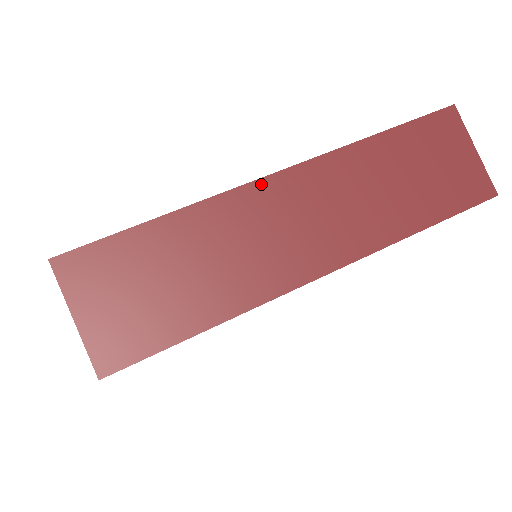
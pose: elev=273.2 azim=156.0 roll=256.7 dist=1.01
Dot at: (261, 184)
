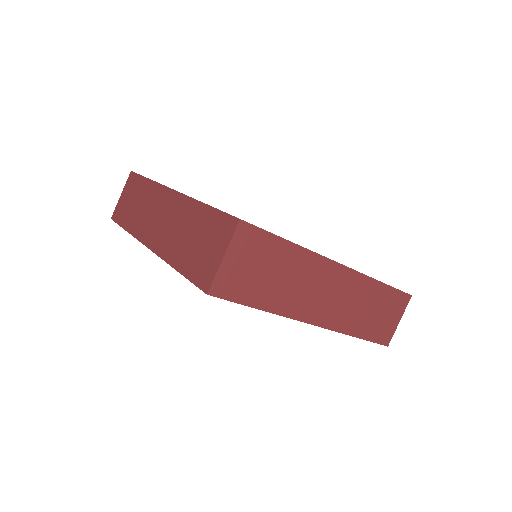
Dot at: (333, 264)
